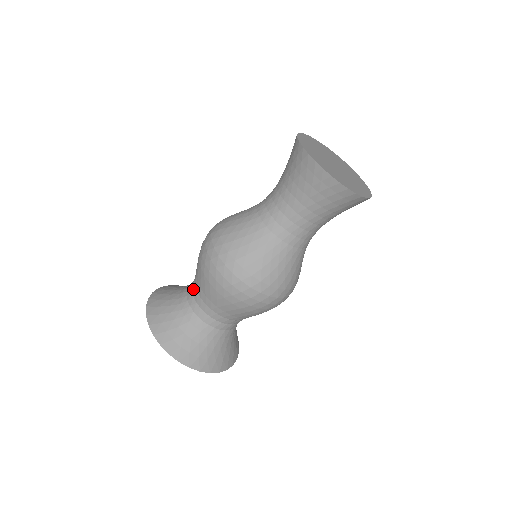
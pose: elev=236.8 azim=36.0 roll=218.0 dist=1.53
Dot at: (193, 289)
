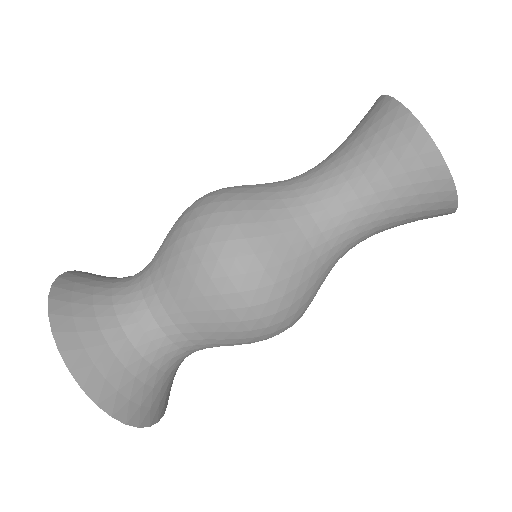
Dot at: (159, 315)
